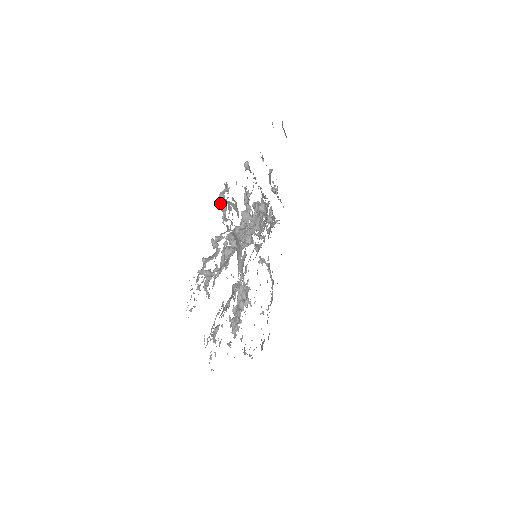
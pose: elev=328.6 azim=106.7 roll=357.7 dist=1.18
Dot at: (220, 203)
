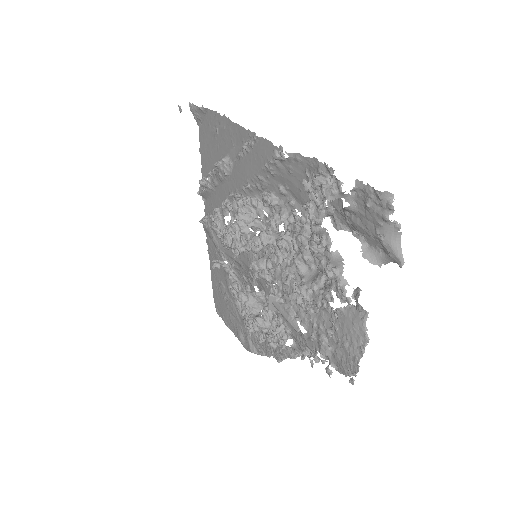
Dot at: (329, 200)
